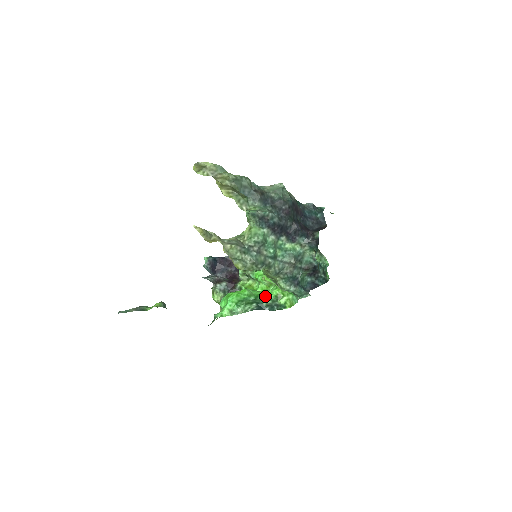
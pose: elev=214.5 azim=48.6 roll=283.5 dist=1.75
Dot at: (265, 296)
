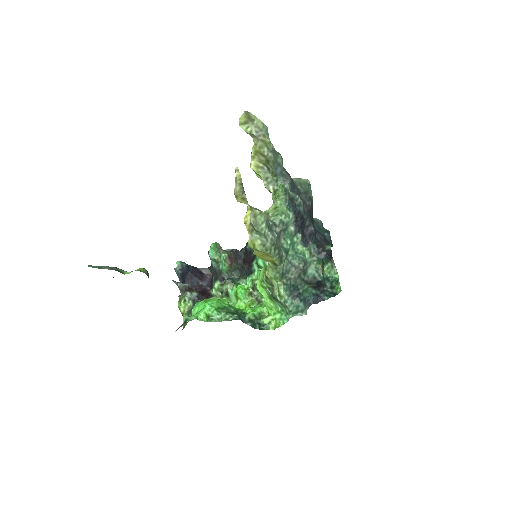
Dot at: (247, 311)
